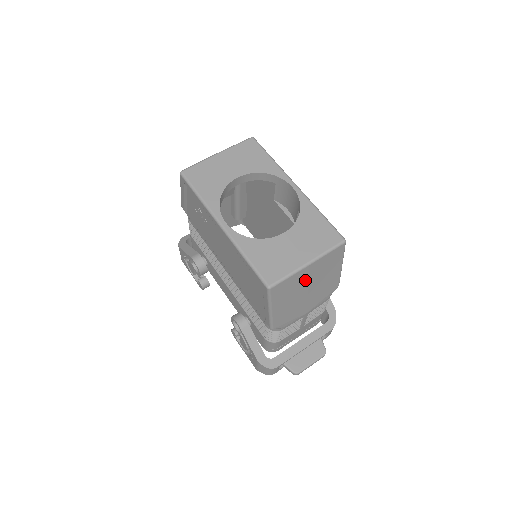
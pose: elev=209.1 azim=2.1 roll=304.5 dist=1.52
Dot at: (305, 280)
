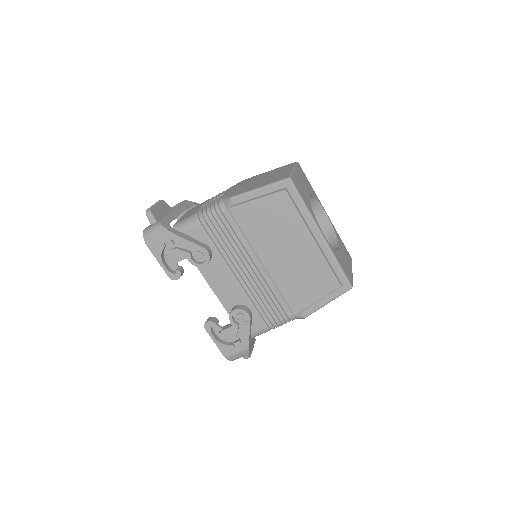
Dot at: occluded
